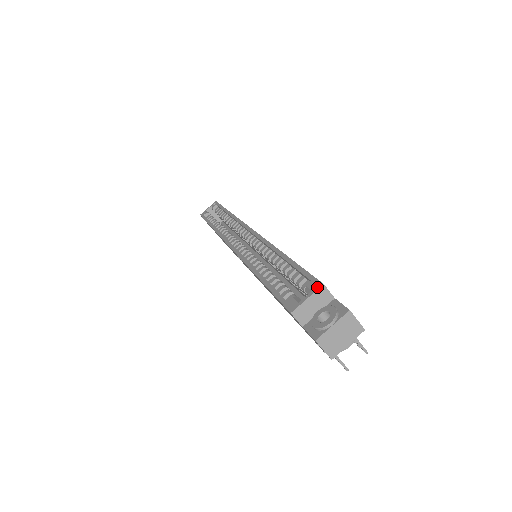
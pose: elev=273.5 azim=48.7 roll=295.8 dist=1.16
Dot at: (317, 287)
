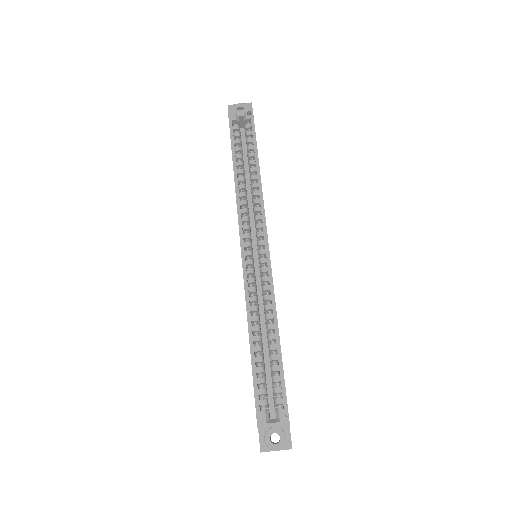
Dot at: (285, 423)
